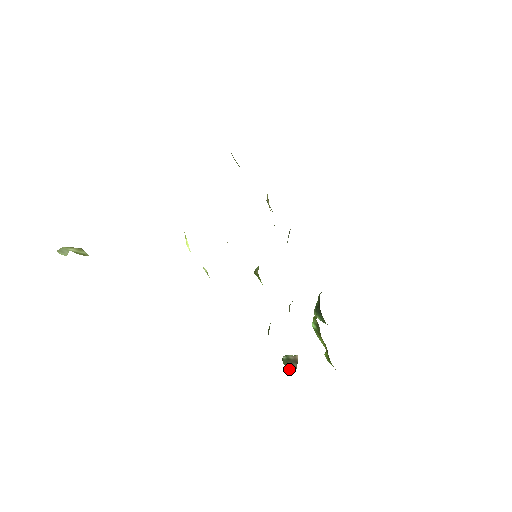
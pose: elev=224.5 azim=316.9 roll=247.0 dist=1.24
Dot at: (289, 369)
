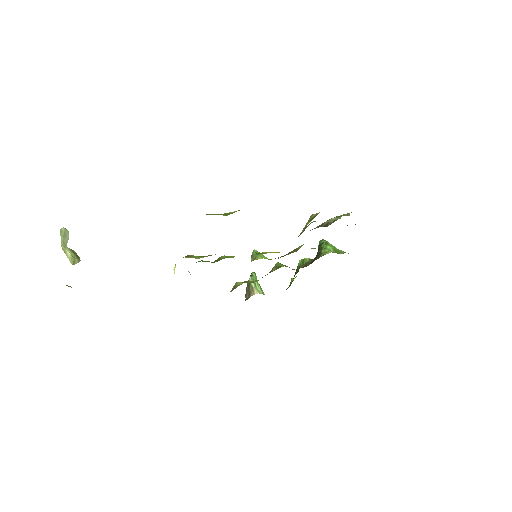
Dot at: (246, 288)
